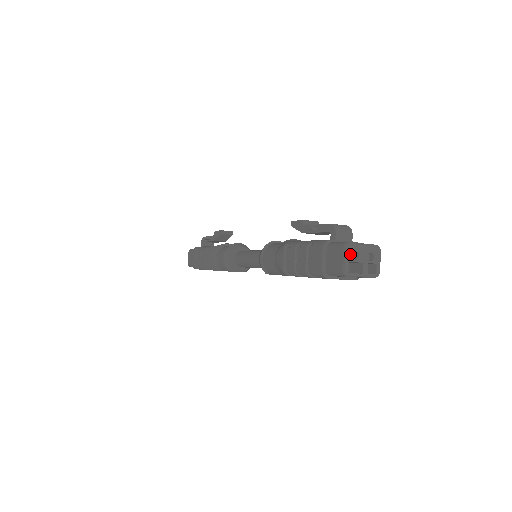
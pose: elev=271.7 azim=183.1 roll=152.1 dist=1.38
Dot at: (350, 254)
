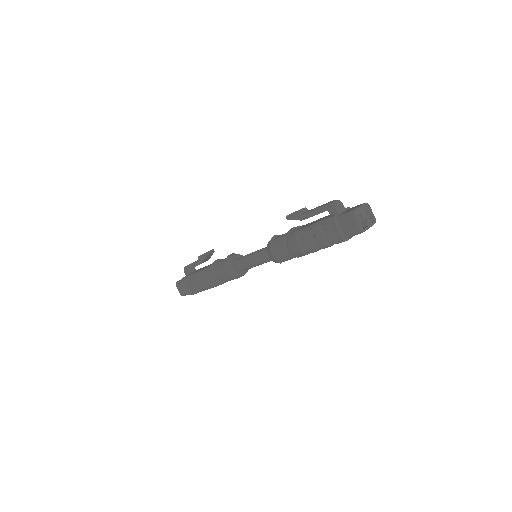
Dot at: (358, 217)
